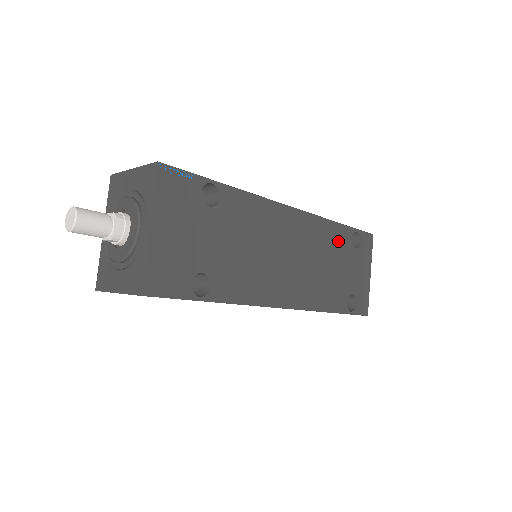
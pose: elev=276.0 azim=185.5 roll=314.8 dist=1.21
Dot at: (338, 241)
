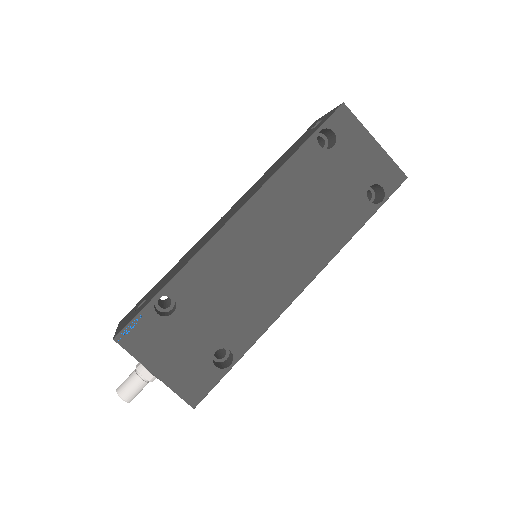
Dot at: (307, 170)
